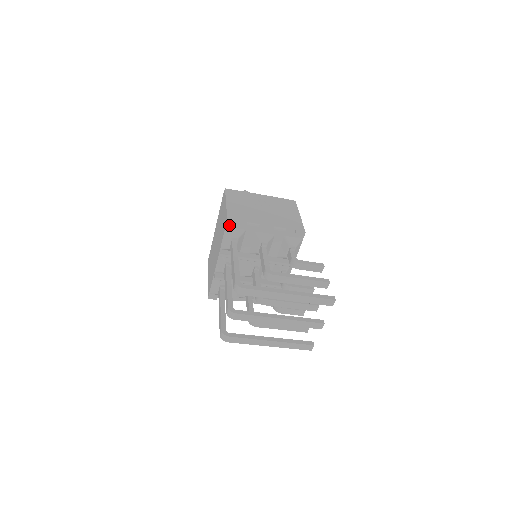
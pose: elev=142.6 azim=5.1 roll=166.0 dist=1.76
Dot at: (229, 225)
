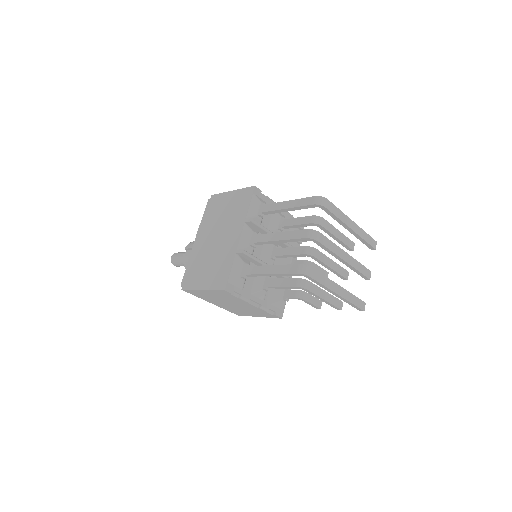
Dot at: (255, 192)
